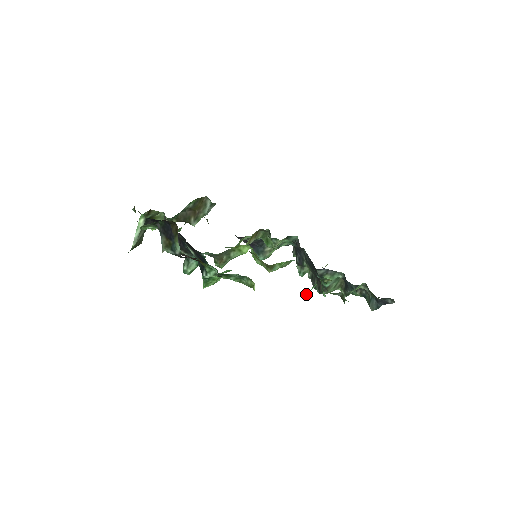
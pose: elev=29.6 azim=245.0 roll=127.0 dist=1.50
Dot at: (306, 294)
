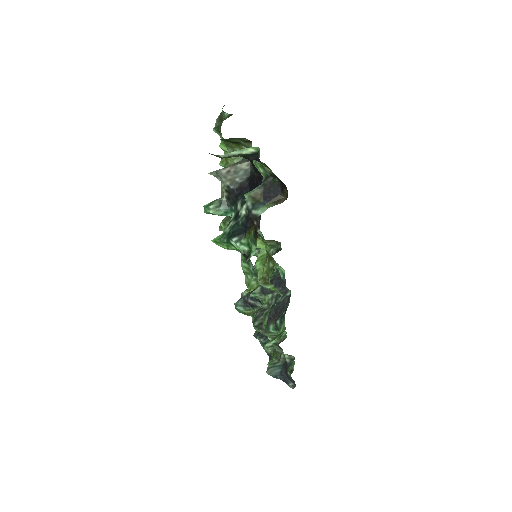
Dot at: occluded
